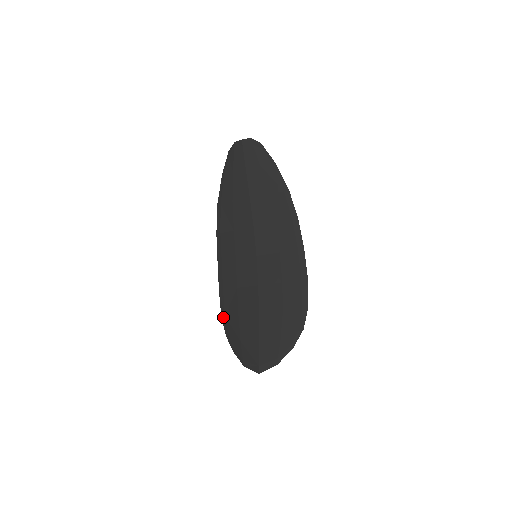
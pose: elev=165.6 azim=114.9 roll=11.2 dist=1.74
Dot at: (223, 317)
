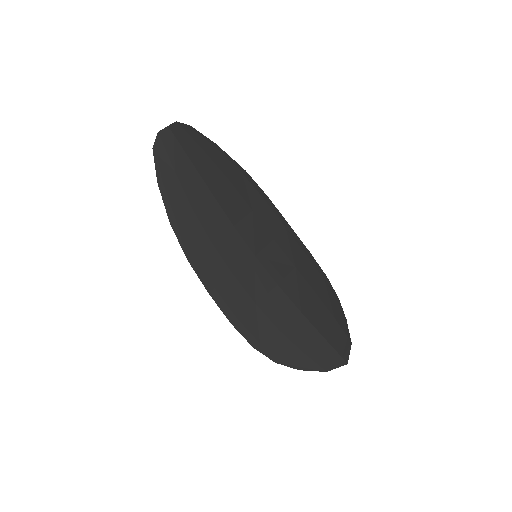
Dot at: (258, 347)
